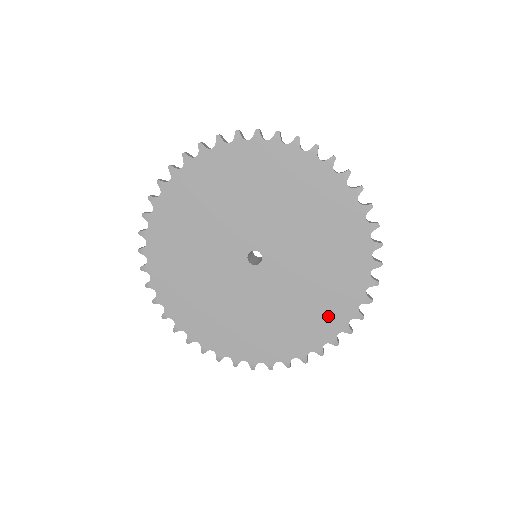
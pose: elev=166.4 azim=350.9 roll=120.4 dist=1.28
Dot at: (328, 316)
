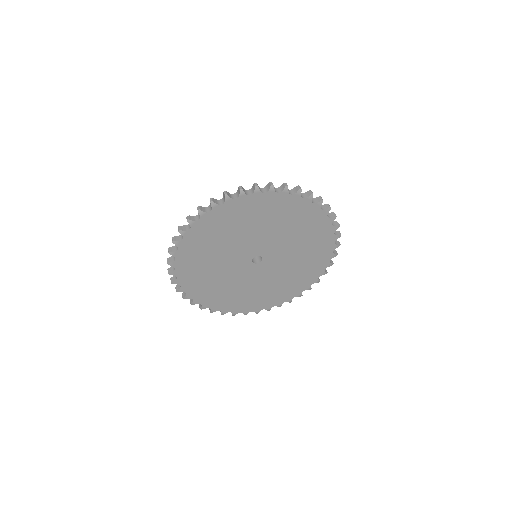
Dot at: (321, 250)
